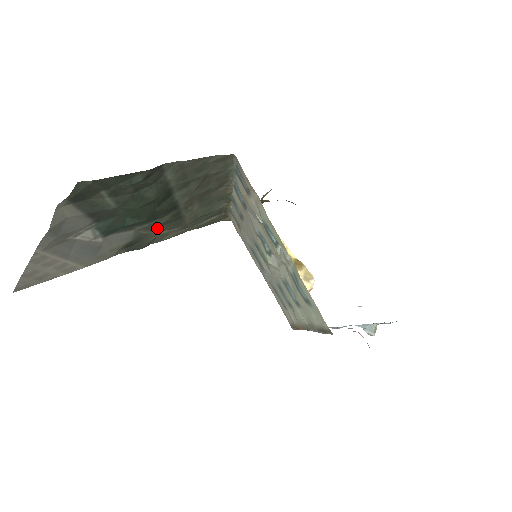
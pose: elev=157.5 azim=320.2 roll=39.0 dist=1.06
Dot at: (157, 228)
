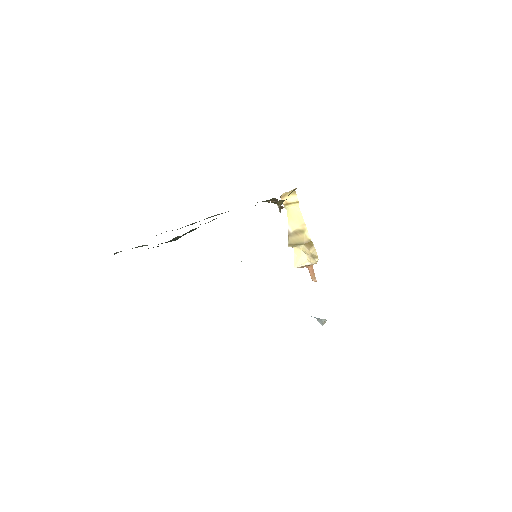
Dot at: occluded
